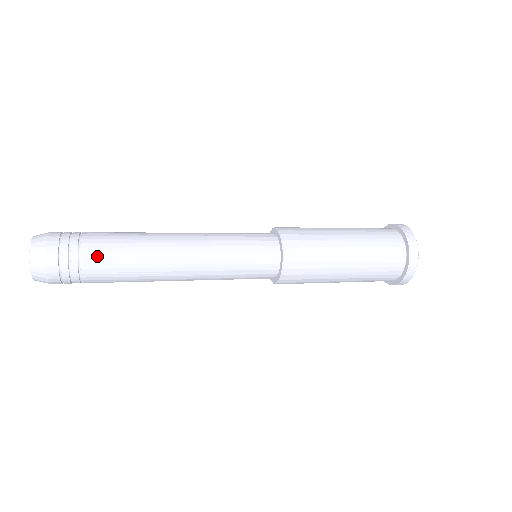
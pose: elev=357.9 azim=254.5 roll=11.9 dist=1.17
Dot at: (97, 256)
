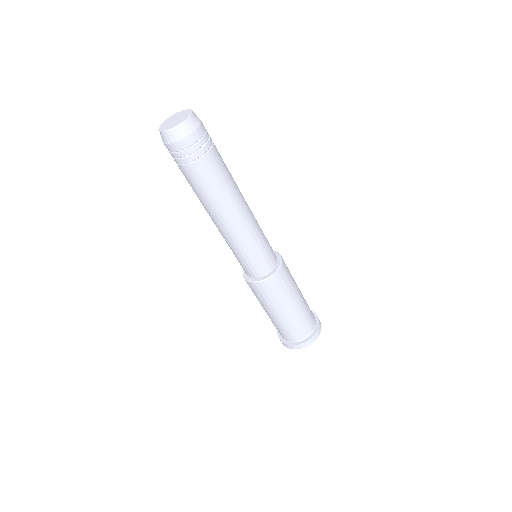
Dot at: (217, 160)
